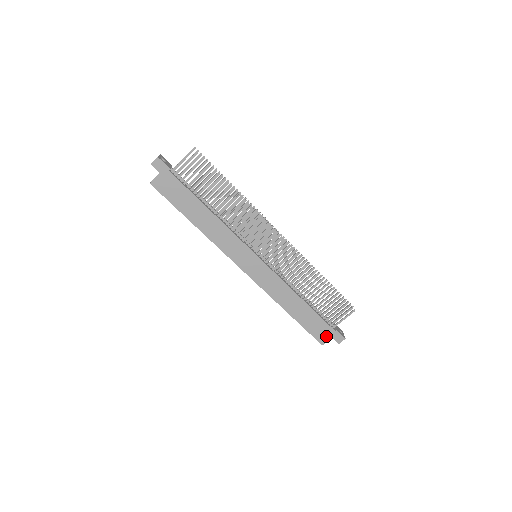
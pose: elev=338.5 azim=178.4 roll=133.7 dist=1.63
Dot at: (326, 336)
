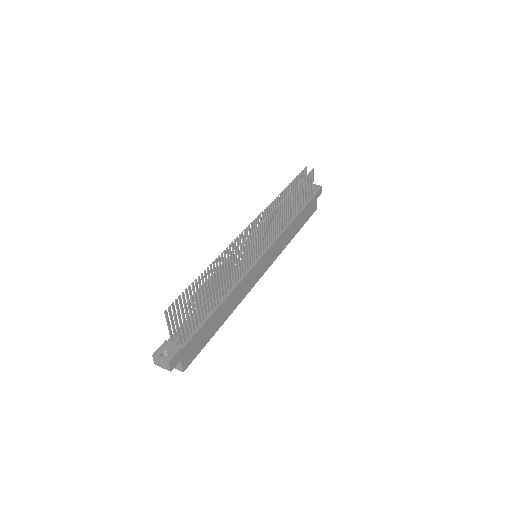
Dot at: (315, 204)
